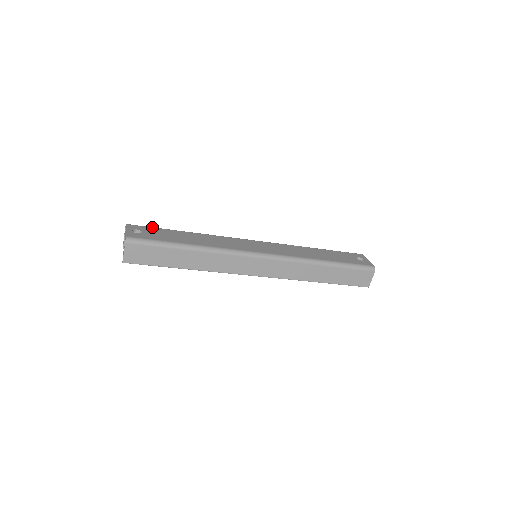
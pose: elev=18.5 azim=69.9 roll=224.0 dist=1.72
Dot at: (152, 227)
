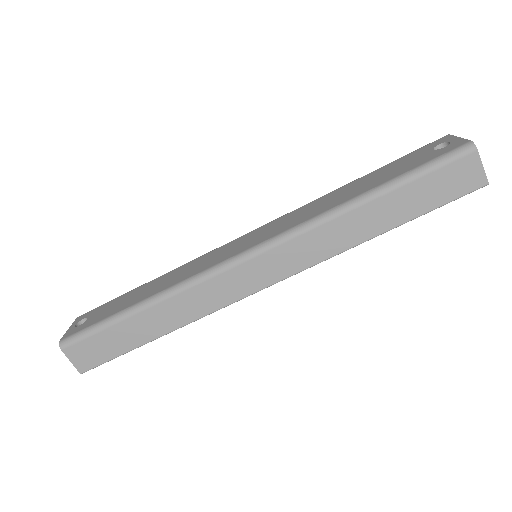
Dot at: (107, 302)
